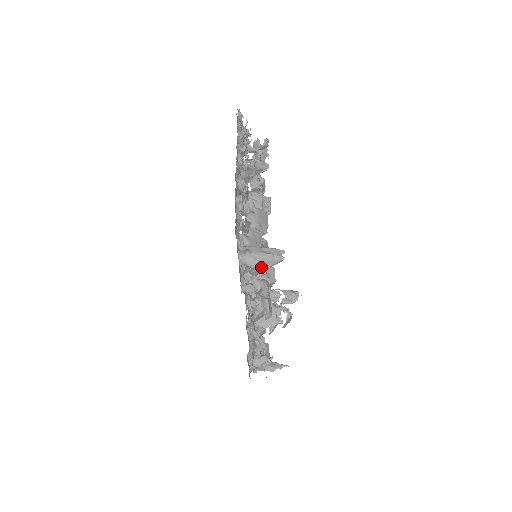
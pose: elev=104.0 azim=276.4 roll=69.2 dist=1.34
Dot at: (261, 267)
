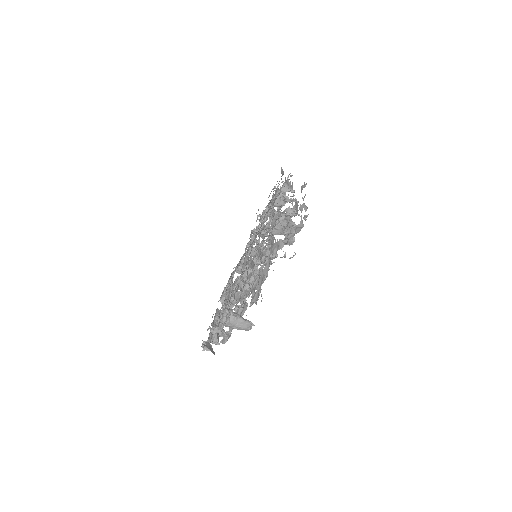
Dot at: (232, 328)
